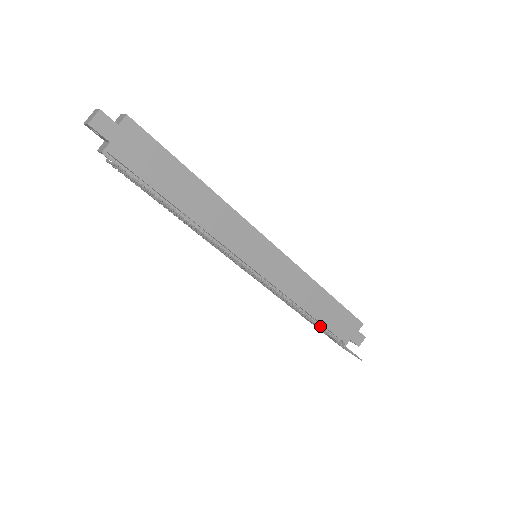
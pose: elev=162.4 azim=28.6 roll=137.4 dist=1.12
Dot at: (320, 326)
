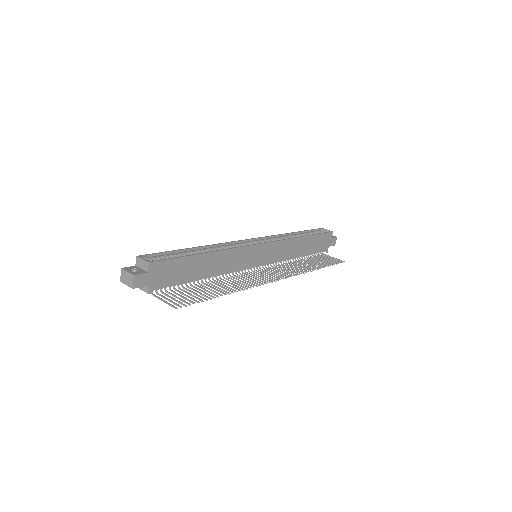
Dot at: occluded
